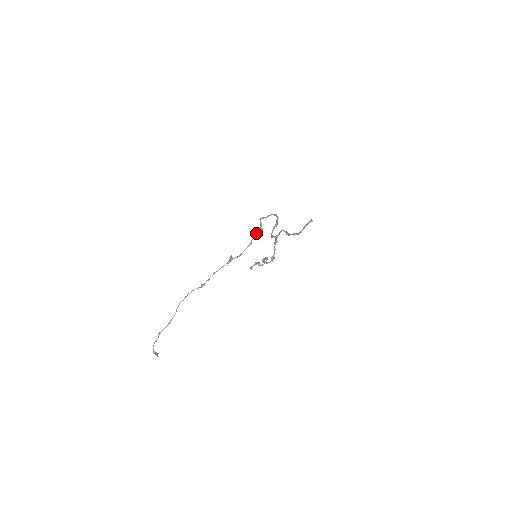
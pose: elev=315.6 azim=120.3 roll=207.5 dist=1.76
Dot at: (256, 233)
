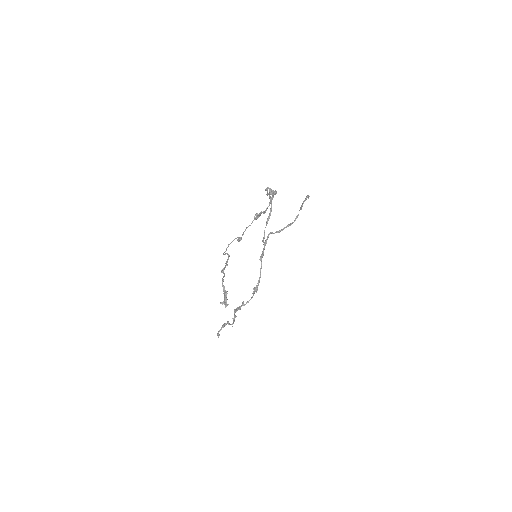
Dot at: (273, 191)
